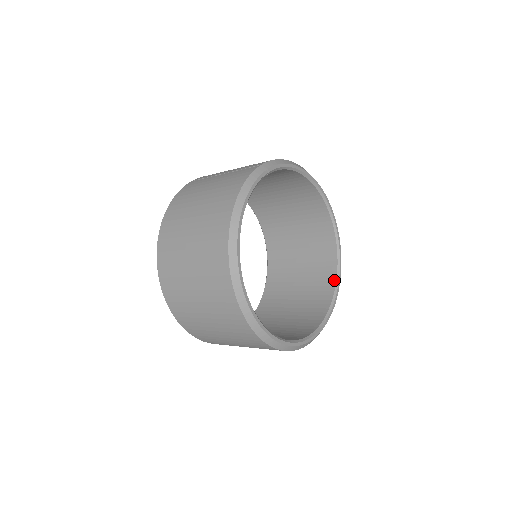
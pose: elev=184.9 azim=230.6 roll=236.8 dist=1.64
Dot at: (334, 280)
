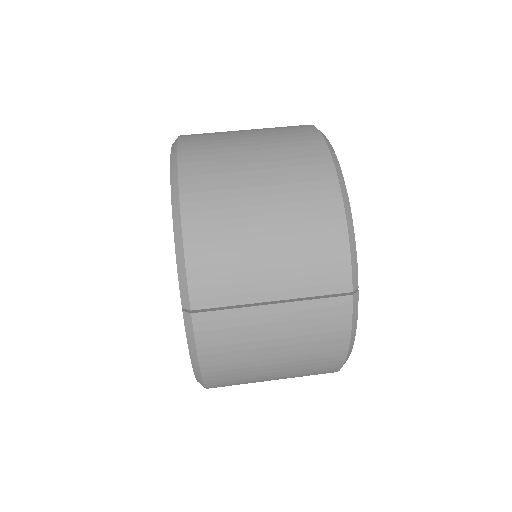
Dot at: occluded
